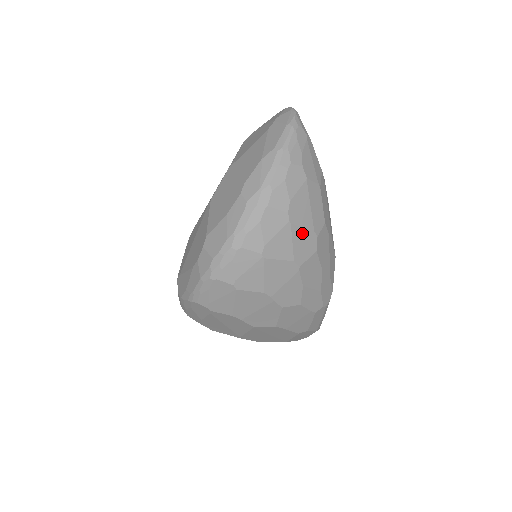
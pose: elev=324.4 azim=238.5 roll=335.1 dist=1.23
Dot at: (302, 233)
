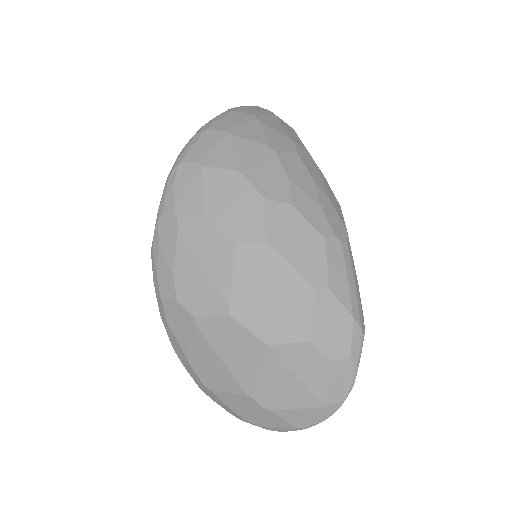
Dot at: (275, 133)
